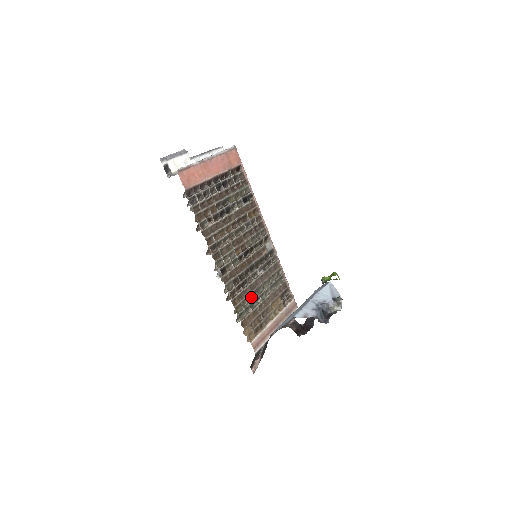
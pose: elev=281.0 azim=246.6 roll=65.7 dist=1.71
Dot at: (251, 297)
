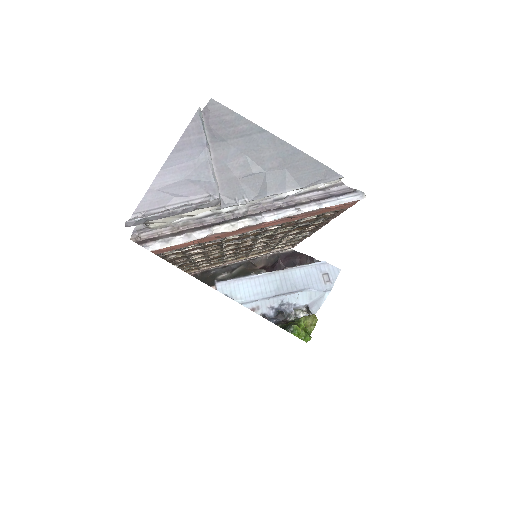
Dot at: occluded
